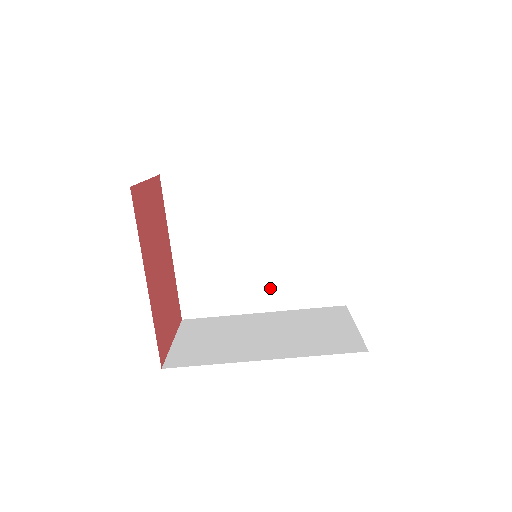
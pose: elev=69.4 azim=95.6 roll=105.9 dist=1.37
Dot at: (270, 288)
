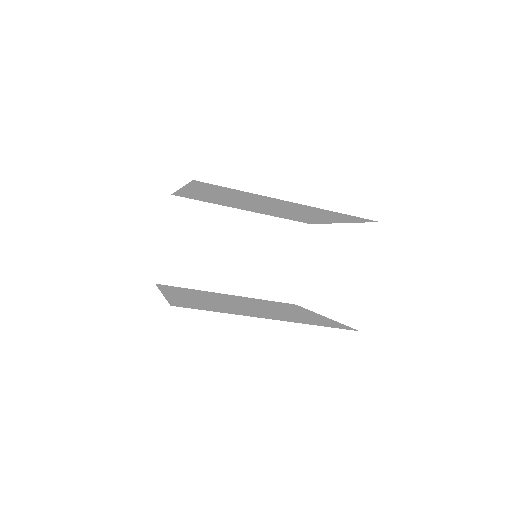
Dot at: occluded
